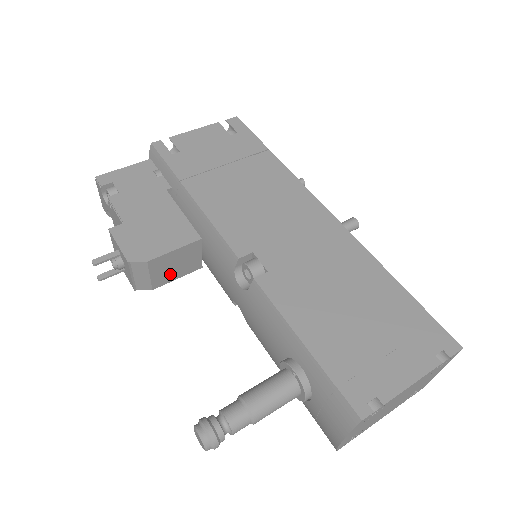
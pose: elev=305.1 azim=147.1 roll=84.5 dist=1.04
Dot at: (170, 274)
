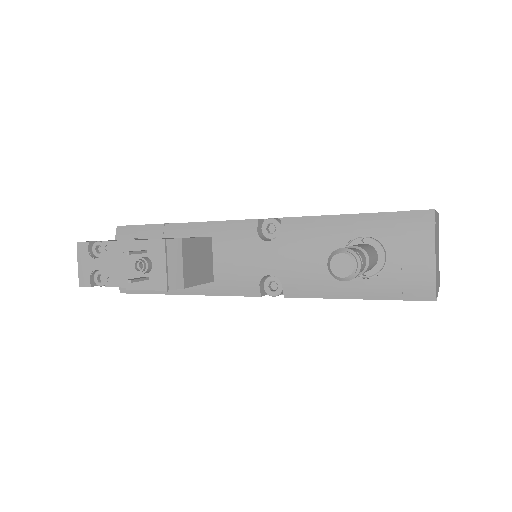
Dot at: (194, 273)
